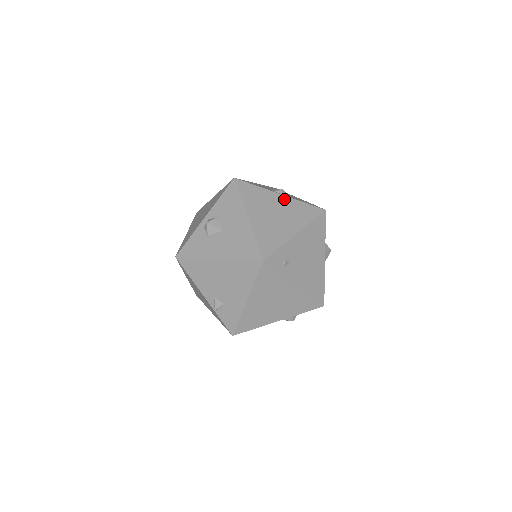
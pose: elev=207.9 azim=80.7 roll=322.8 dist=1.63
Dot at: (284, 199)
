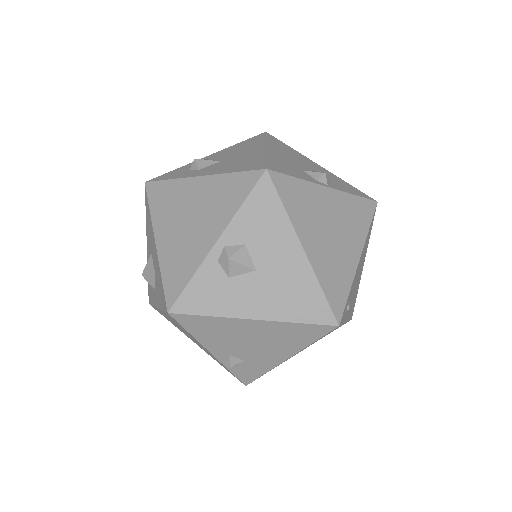
Dot at: (334, 196)
